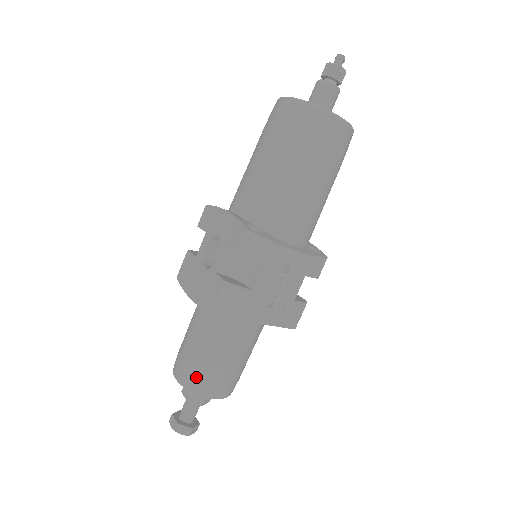
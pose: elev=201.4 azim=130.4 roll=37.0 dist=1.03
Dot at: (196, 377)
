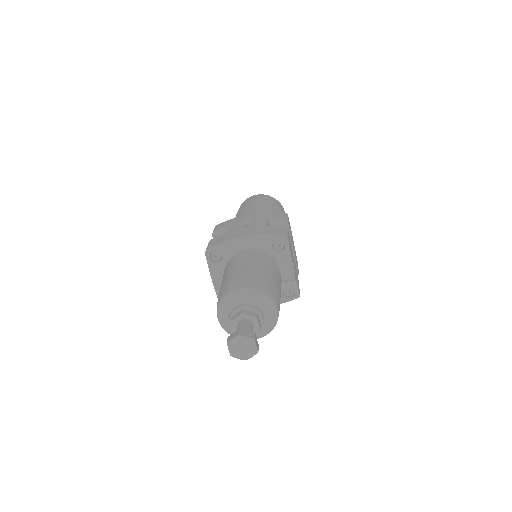
Dot at: (220, 293)
